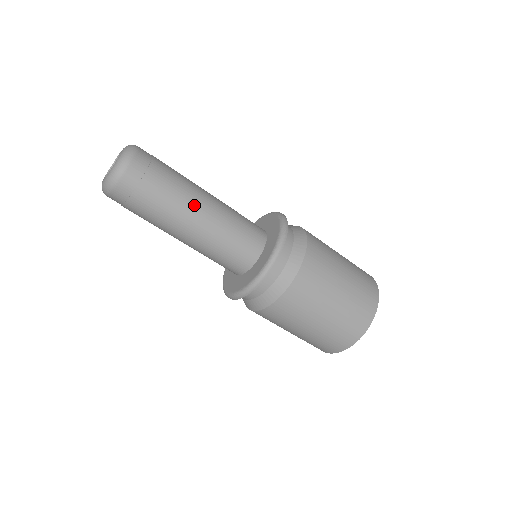
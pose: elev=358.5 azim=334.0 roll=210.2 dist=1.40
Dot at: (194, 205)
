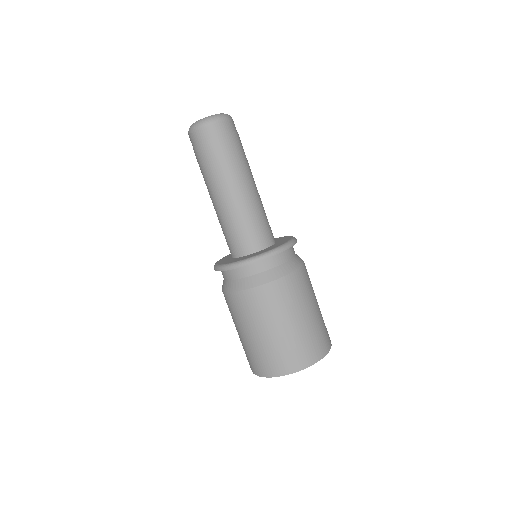
Dot at: (221, 186)
